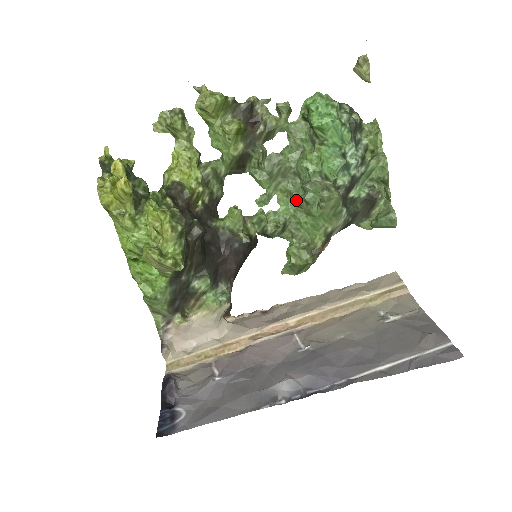
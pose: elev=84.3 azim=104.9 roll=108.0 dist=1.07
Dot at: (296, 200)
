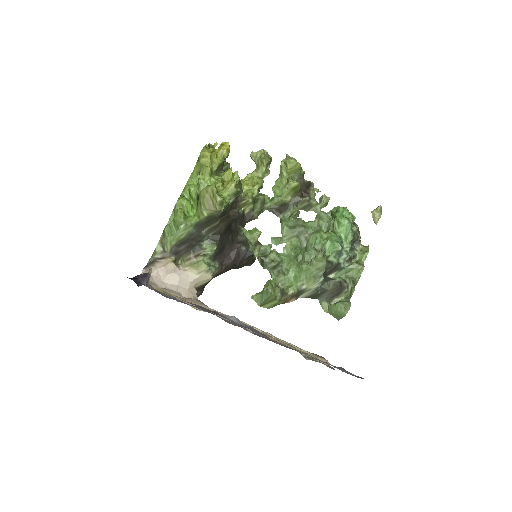
Dot at: (296, 254)
